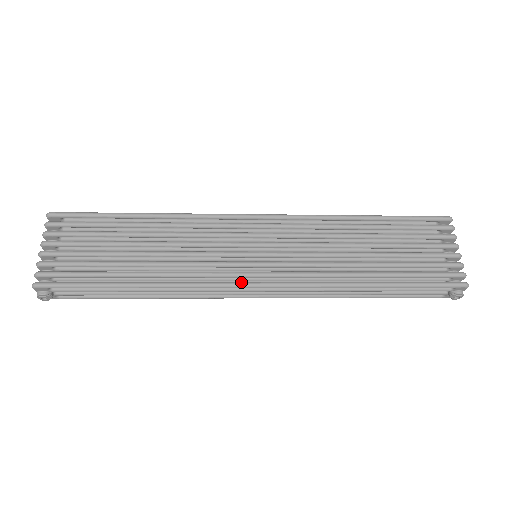
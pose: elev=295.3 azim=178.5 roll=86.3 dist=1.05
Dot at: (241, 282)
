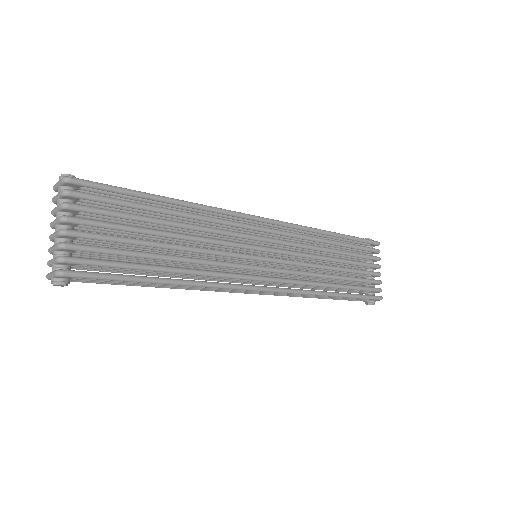
Dot at: (254, 286)
